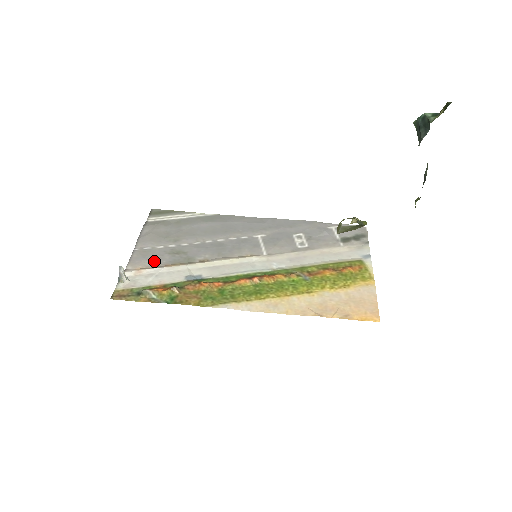
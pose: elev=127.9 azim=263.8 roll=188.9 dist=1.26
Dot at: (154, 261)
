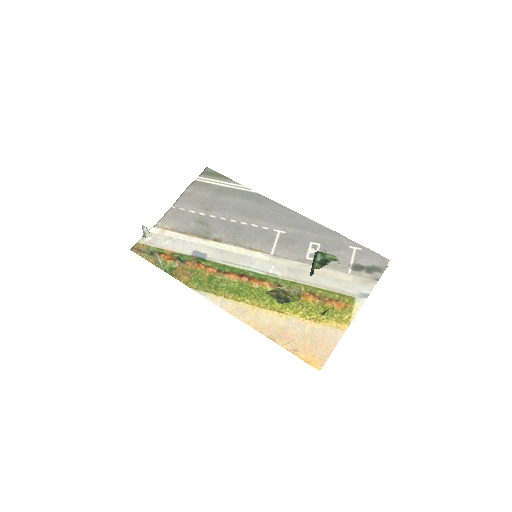
Dot at: (180, 225)
